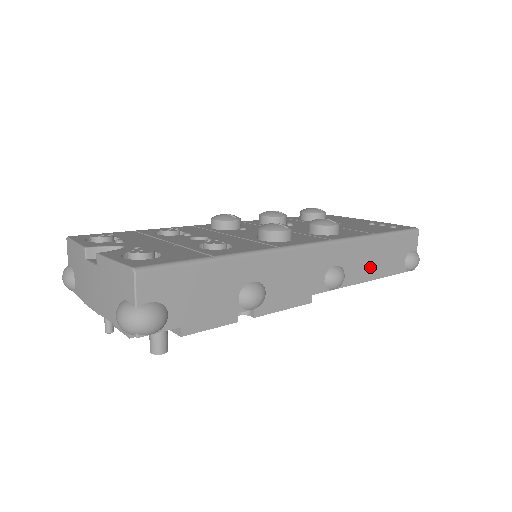
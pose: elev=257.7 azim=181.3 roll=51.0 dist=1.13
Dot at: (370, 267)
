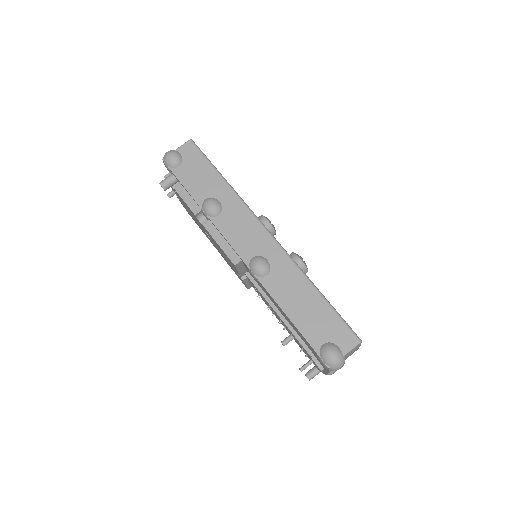
Dot at: (290, 300)
